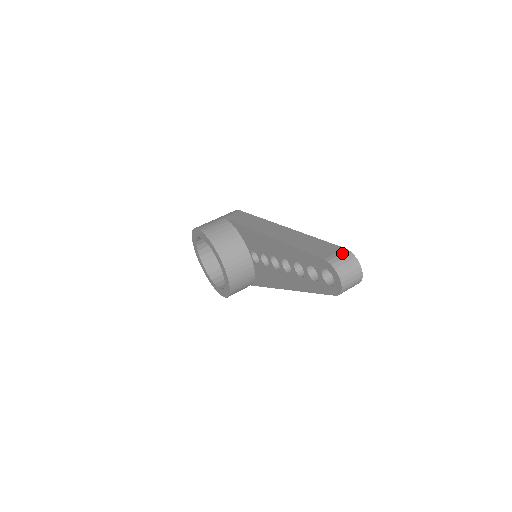
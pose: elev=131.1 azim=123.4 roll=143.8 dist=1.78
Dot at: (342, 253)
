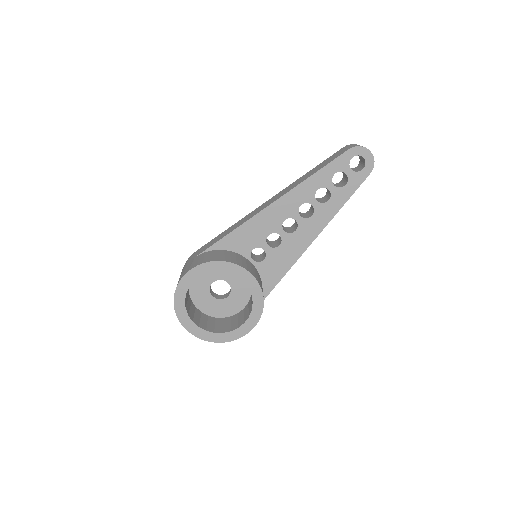
Dot at: (348, 145)
